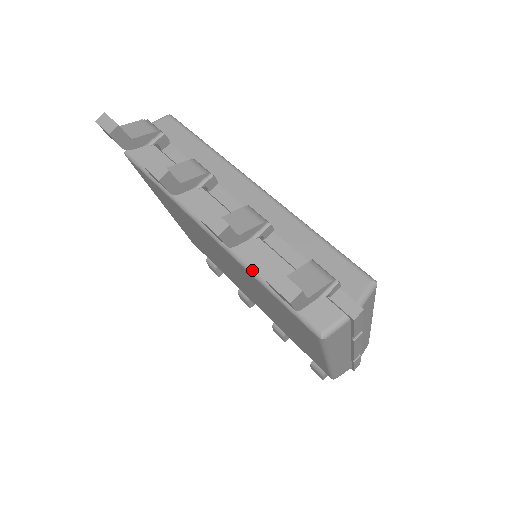
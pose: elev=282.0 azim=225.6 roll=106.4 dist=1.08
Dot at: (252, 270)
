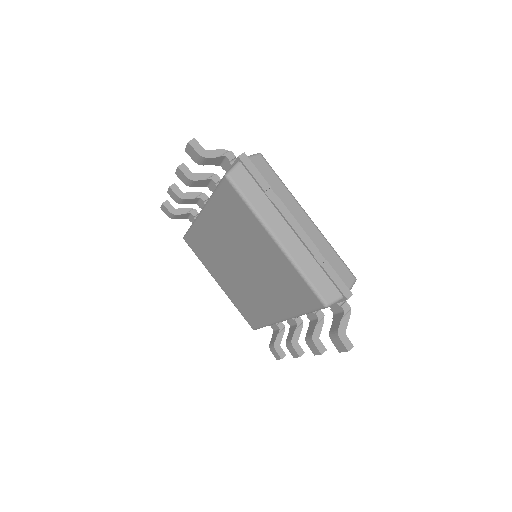
Dot at: (210, 197)
